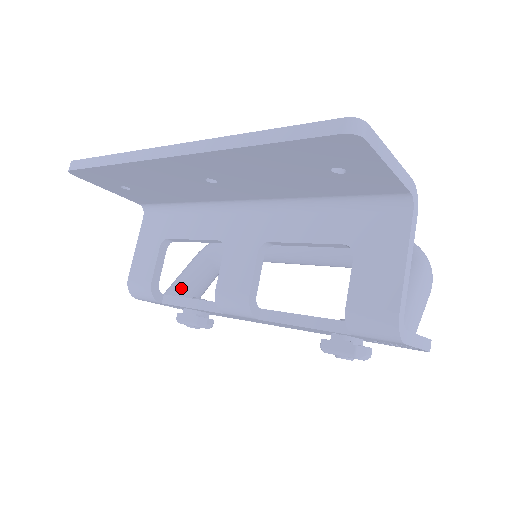
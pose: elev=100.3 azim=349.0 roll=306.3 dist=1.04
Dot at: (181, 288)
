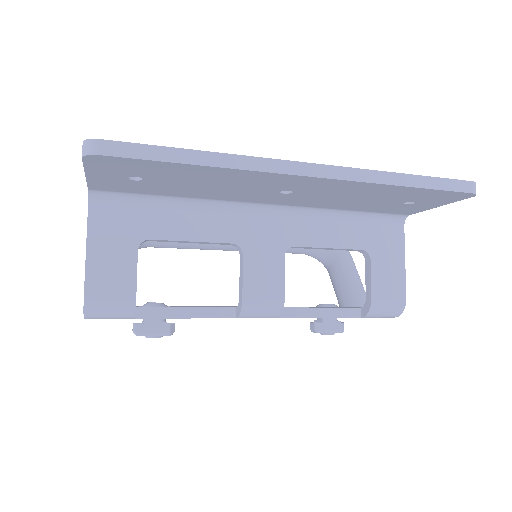
Dot at: occluded
